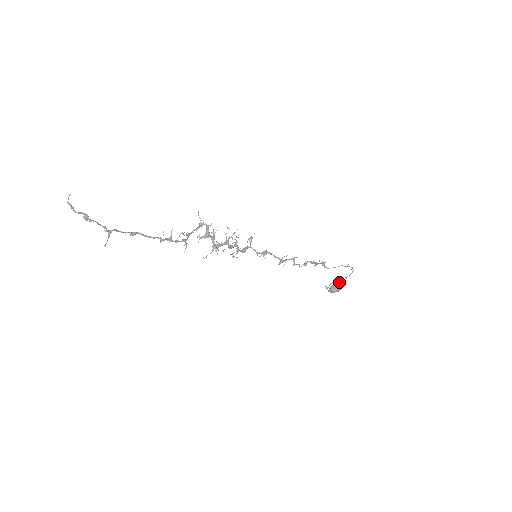
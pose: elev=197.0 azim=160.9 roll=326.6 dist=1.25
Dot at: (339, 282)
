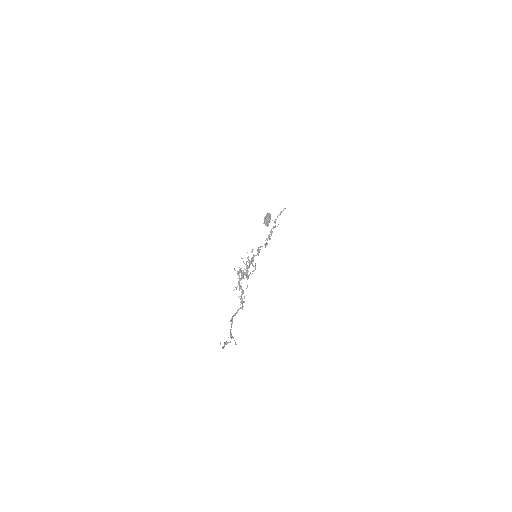
Dot at: (267, 215)
